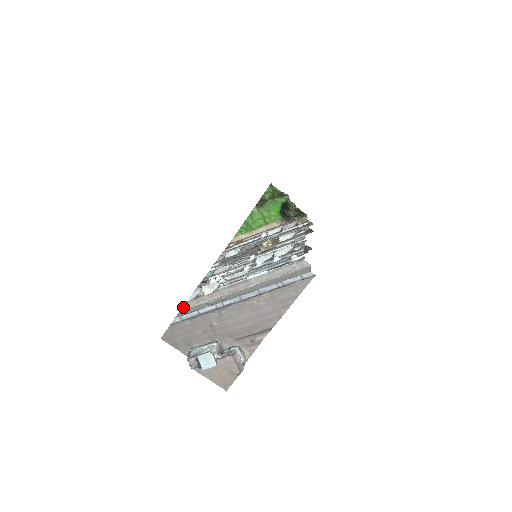
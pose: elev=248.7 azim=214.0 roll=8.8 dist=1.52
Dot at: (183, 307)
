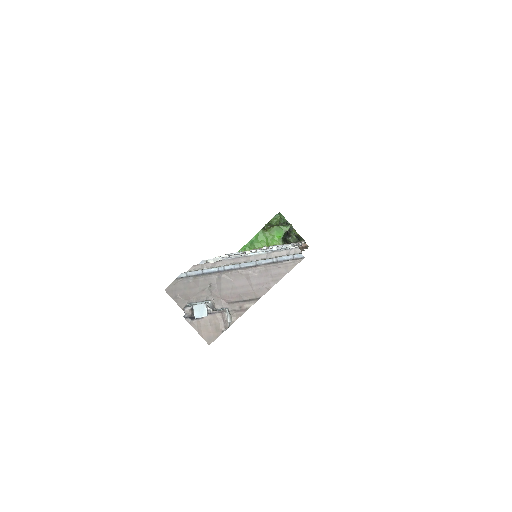
Dot at: (189, 269)
